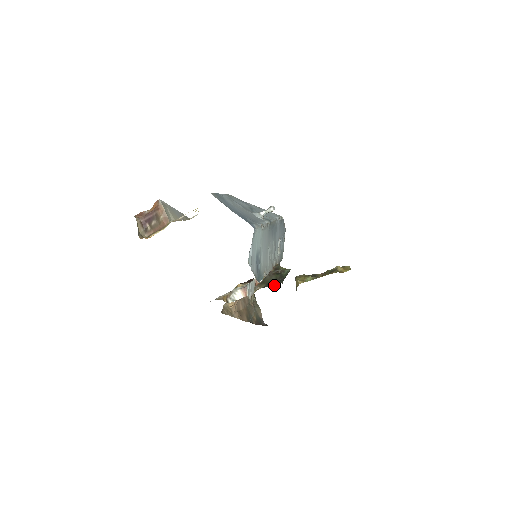
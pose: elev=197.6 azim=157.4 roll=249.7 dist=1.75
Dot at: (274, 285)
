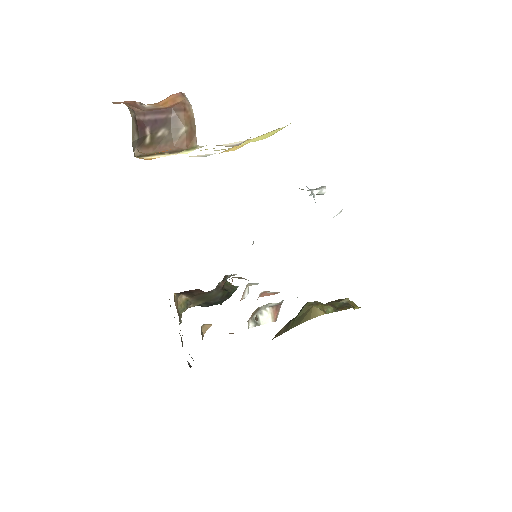
Dot at: (210, 305)
